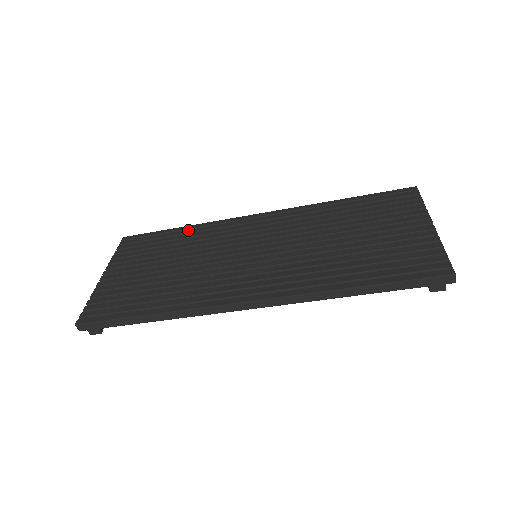
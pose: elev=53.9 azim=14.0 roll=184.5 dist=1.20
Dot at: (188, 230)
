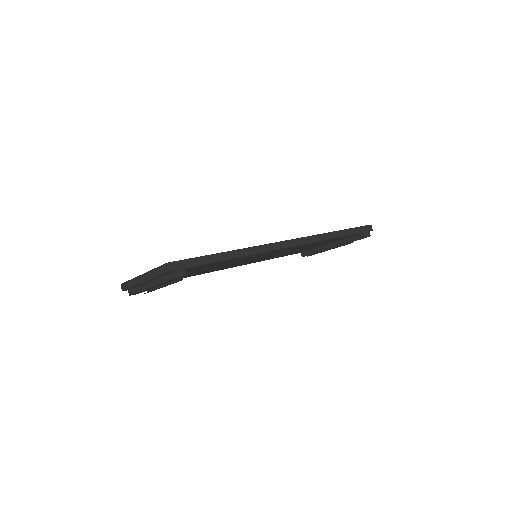
Dot at: occluded
